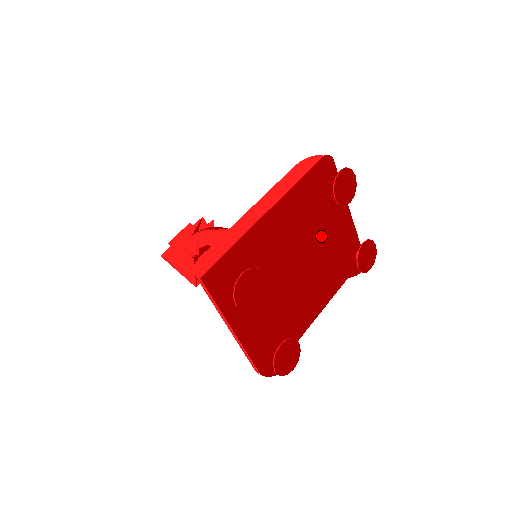
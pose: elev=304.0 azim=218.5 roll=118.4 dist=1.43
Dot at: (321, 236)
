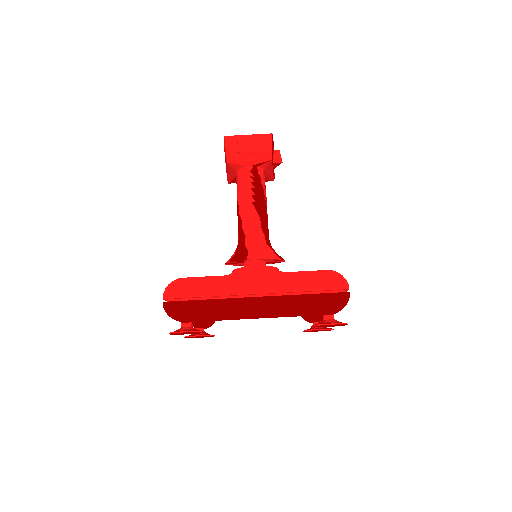
Dot at: (293, 311)
